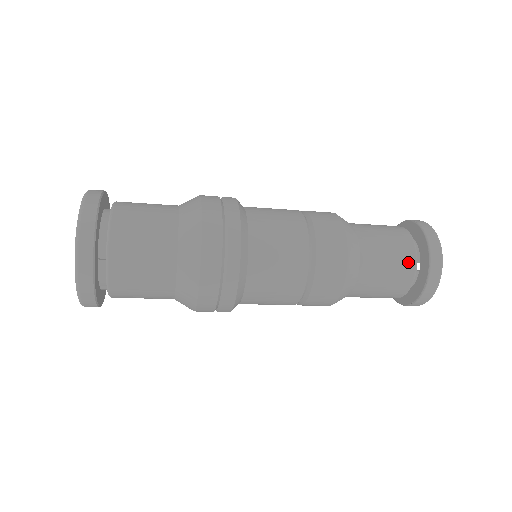
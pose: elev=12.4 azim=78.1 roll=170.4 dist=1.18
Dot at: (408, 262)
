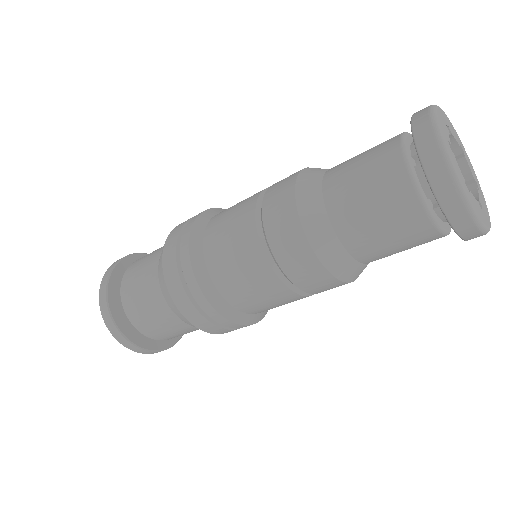
Dot at: (389, 156)
